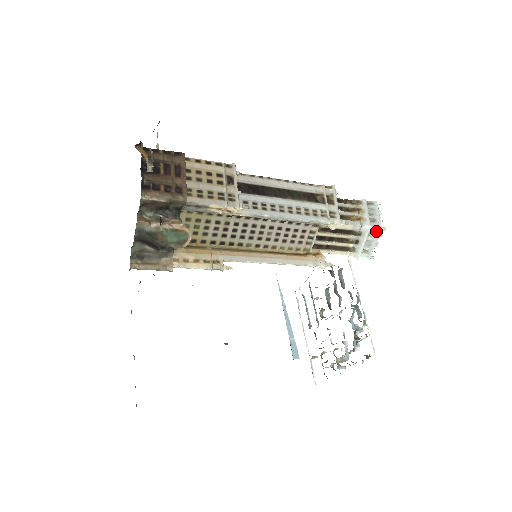
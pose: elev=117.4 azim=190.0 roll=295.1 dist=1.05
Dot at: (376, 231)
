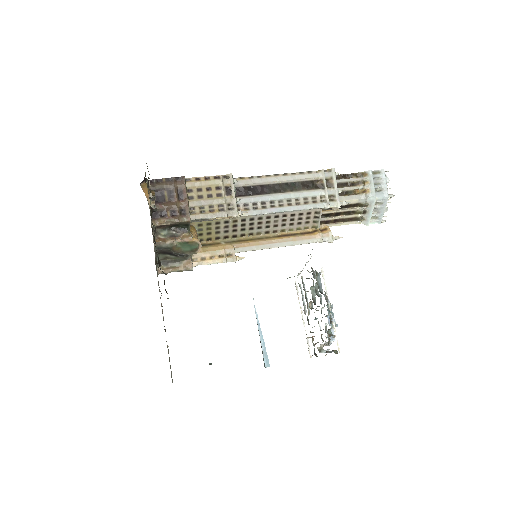
Dot at: (383, 200)
